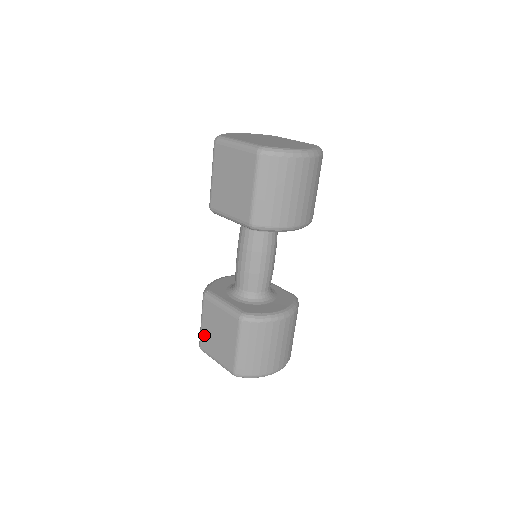
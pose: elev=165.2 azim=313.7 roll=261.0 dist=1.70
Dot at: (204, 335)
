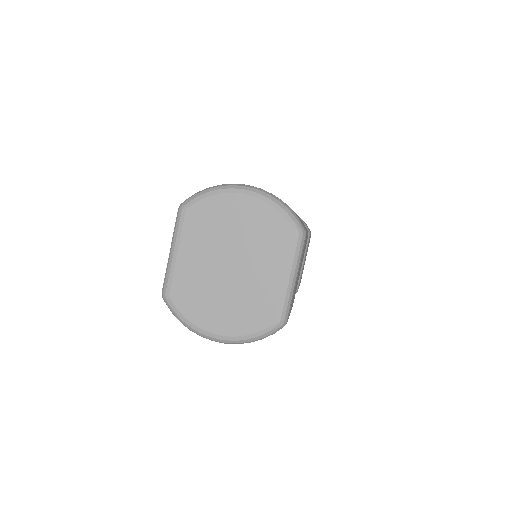
Dot at: occluded
